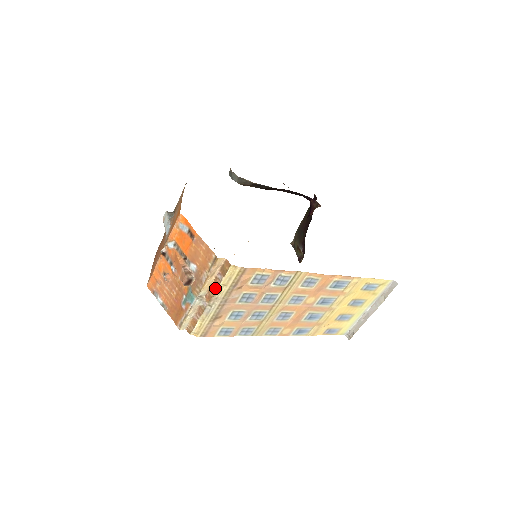
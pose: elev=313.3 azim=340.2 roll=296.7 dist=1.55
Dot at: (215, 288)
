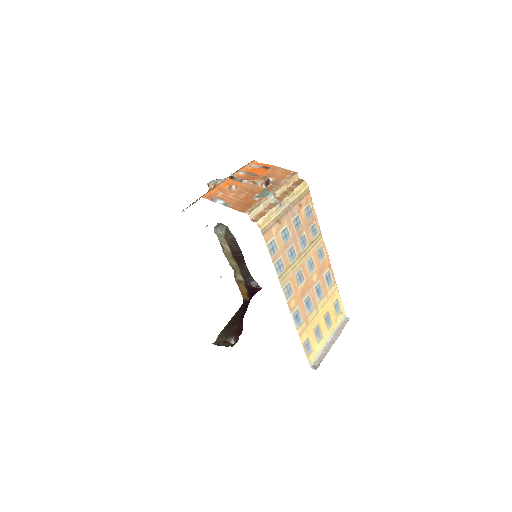
Dot at: (289, 192)
